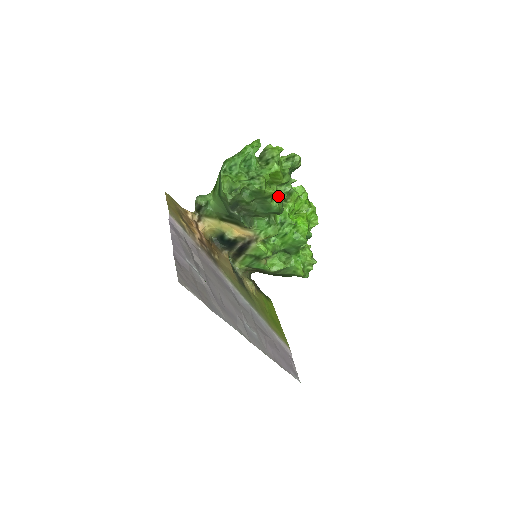
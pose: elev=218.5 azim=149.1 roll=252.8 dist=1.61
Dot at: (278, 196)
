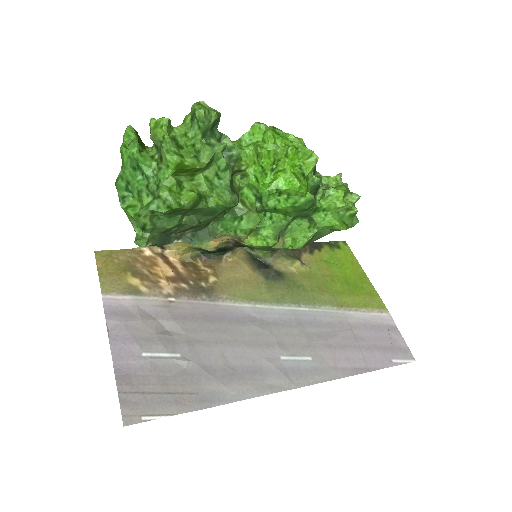
Dot at: (217, 182)
